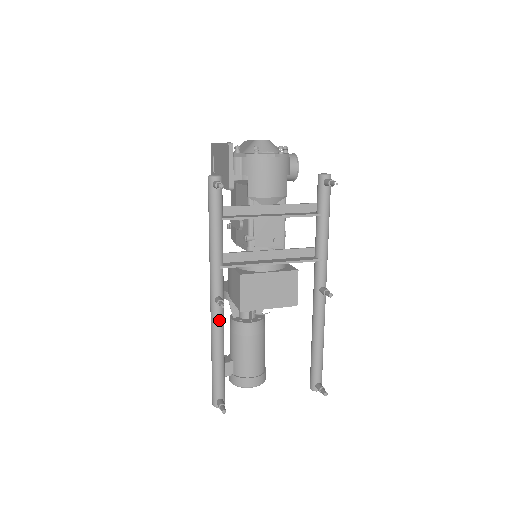
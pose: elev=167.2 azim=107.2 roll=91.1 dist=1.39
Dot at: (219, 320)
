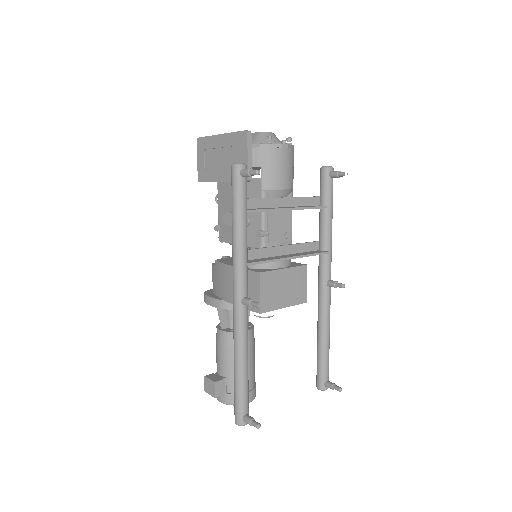
Dot at: (245, 324)
